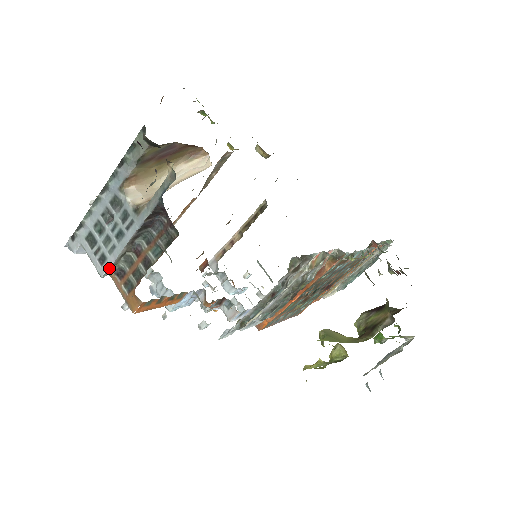
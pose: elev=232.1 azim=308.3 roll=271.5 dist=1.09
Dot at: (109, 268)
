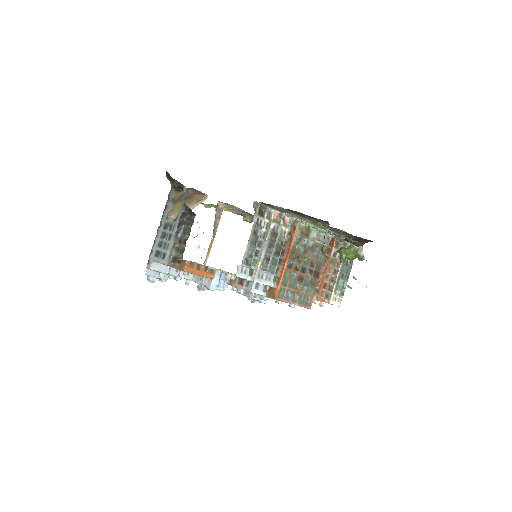
Dot at: (168, 257)
